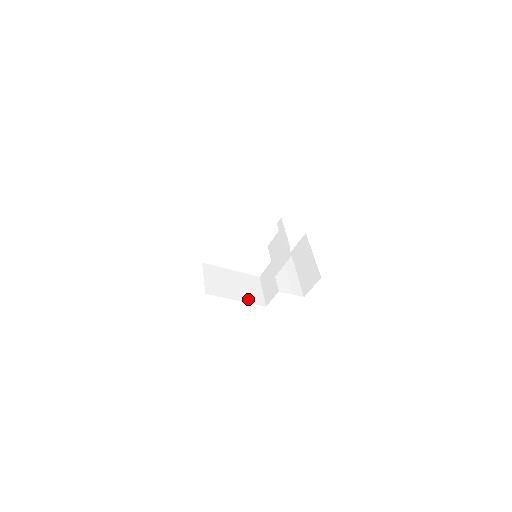
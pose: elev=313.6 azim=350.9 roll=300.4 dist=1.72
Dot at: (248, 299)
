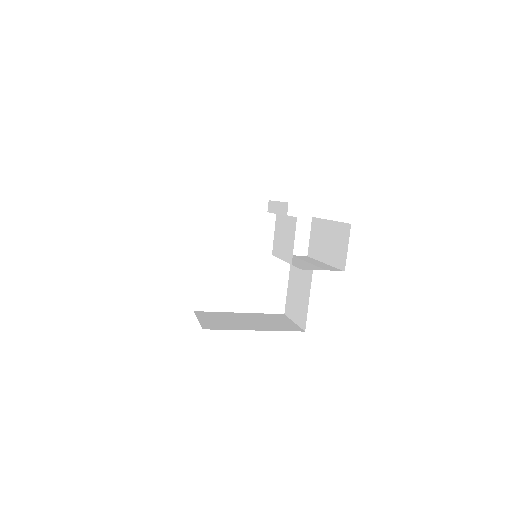
Dot at: (273, 328)
